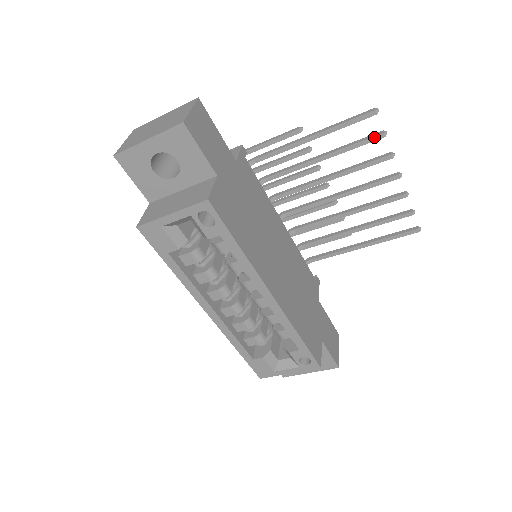
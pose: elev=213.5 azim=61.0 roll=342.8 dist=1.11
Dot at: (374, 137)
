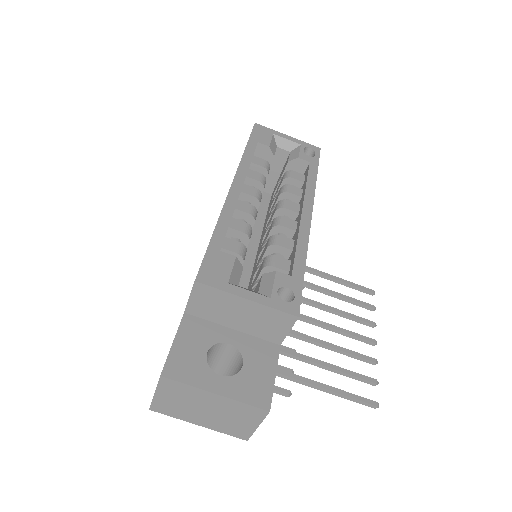
Dot at: (367, 303)
